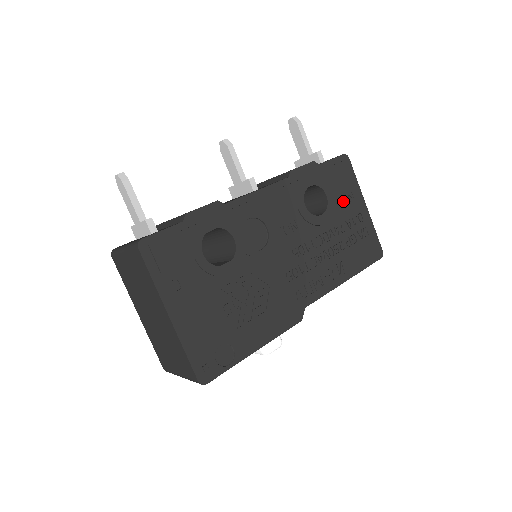
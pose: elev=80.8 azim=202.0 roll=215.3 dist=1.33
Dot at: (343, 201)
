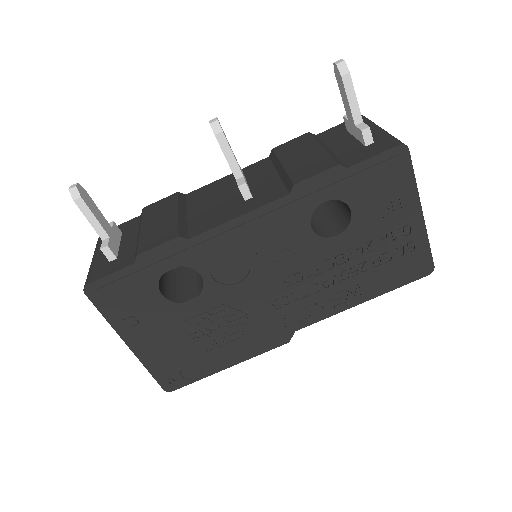
Dot at: (380, 212)
